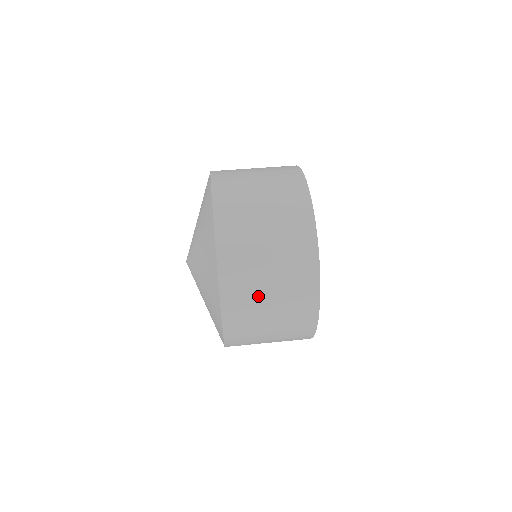
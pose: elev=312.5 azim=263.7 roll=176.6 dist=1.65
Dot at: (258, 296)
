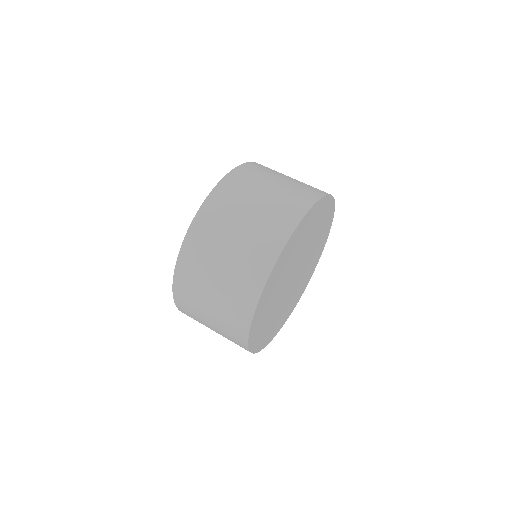
Dot at: (201, 316)
